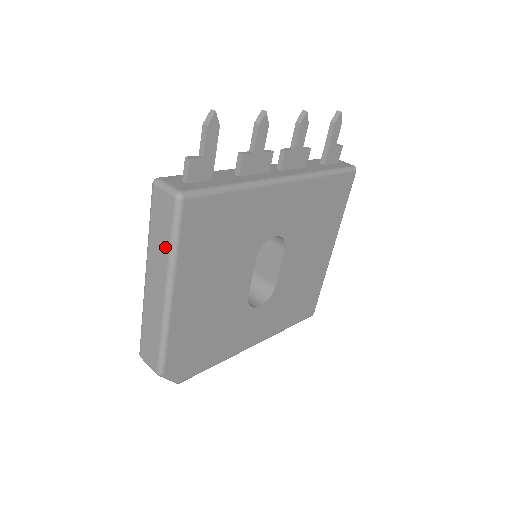
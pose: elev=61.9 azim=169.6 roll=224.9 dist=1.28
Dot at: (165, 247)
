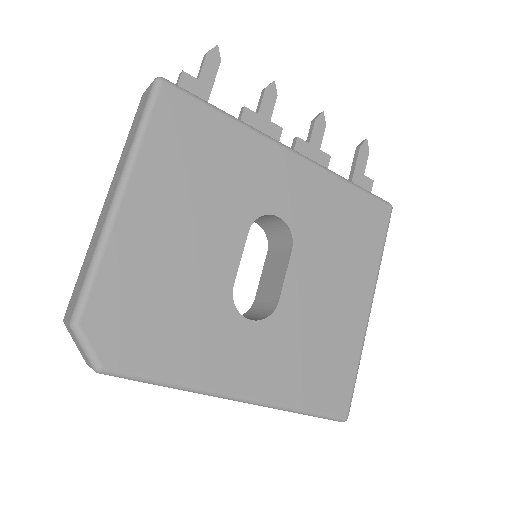
Dot at: (132, 138)
